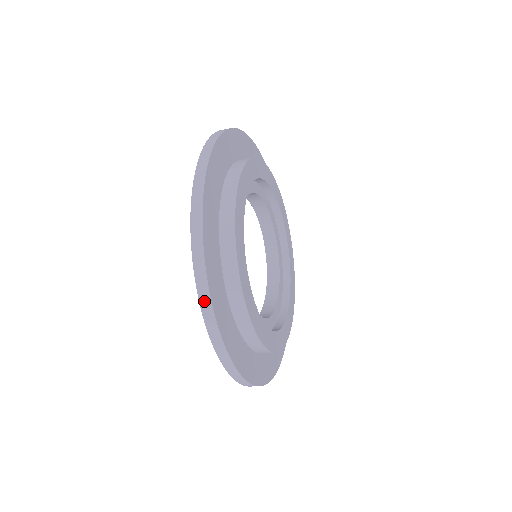
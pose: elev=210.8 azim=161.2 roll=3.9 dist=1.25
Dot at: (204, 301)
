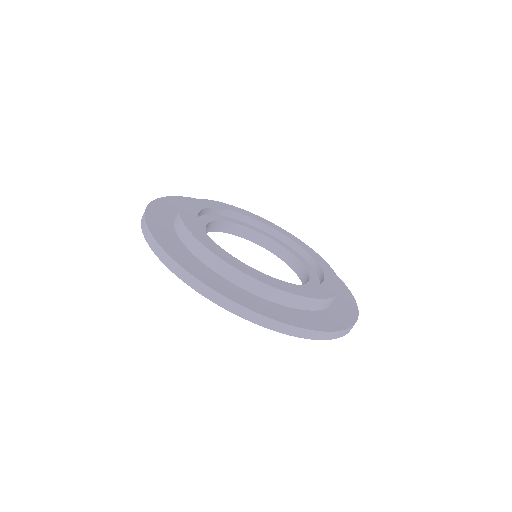
Dot at: (160, 254)
